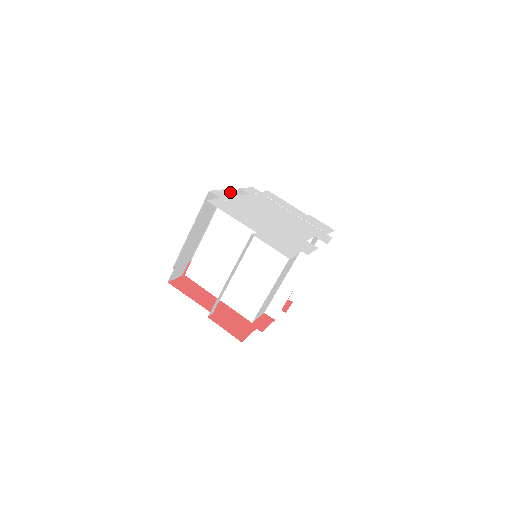
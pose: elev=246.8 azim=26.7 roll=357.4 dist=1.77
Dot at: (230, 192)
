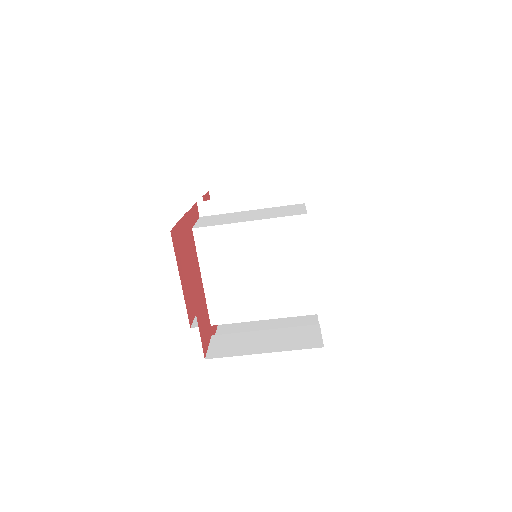
Dot at: occluded
